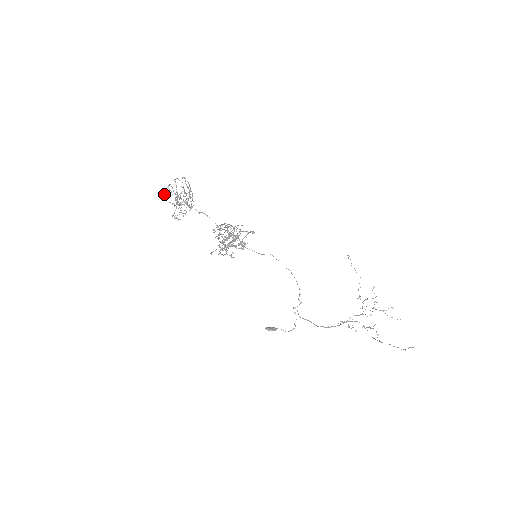
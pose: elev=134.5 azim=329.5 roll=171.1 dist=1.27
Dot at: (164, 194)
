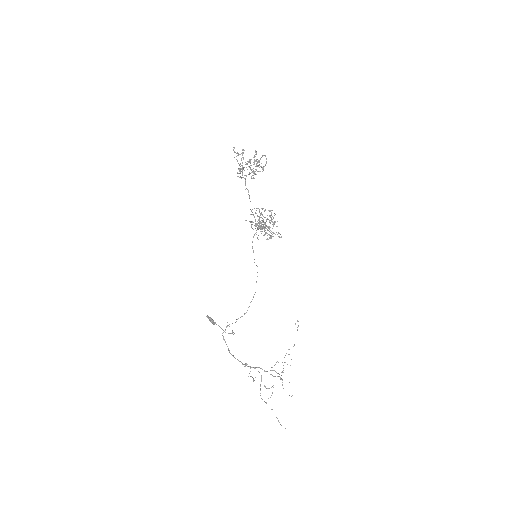
Dot at: occluded
